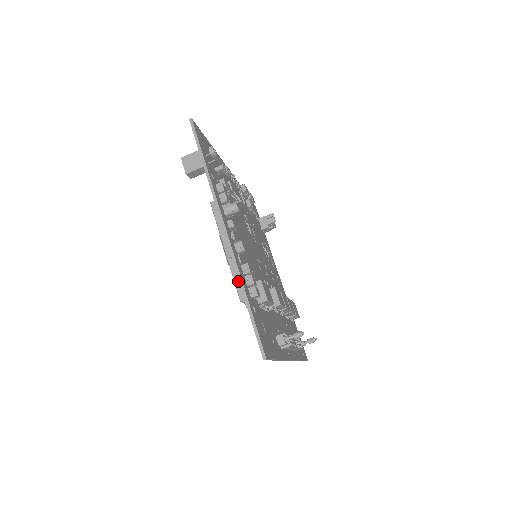
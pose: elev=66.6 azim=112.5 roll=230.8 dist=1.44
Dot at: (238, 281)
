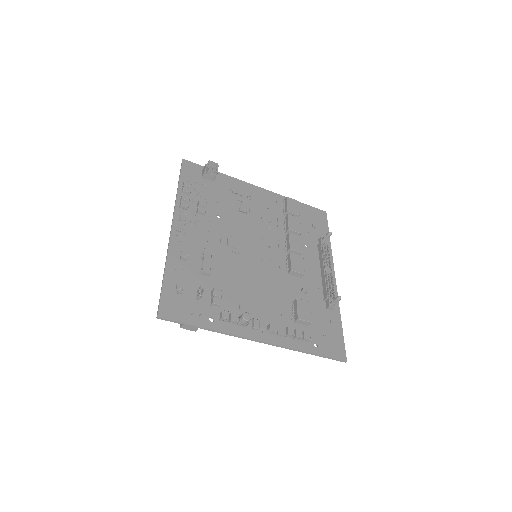
Dot at: occluded
